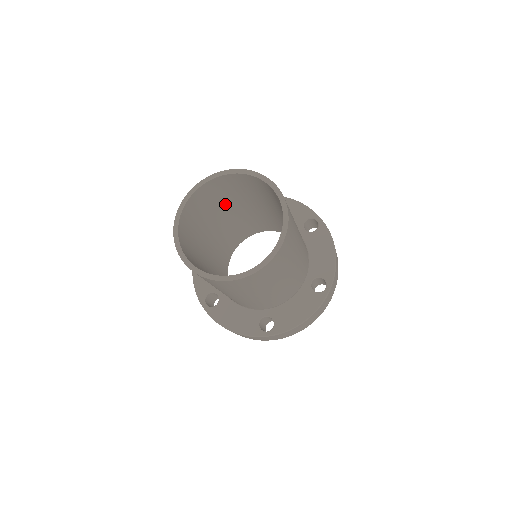
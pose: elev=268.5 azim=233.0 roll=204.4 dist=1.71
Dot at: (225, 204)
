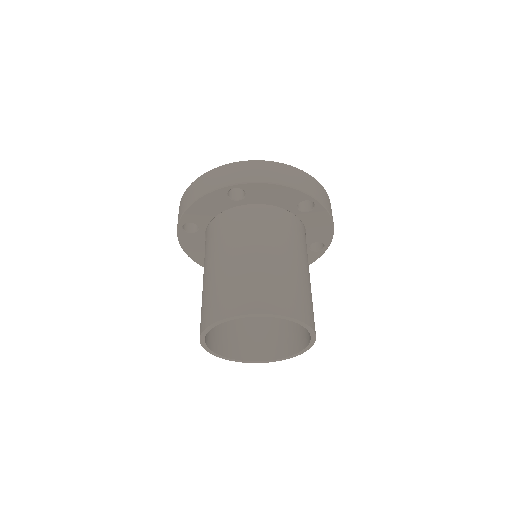
Dot at: occluded
